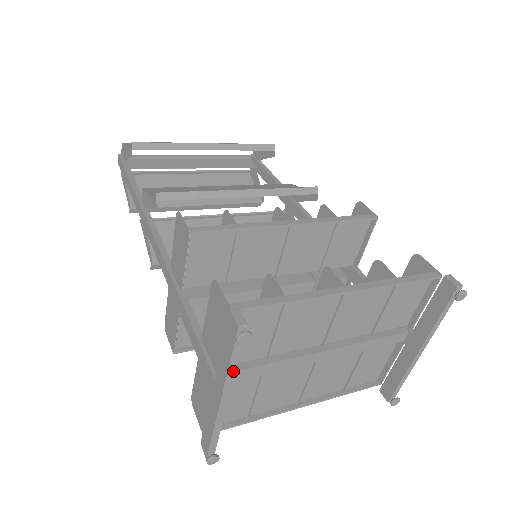
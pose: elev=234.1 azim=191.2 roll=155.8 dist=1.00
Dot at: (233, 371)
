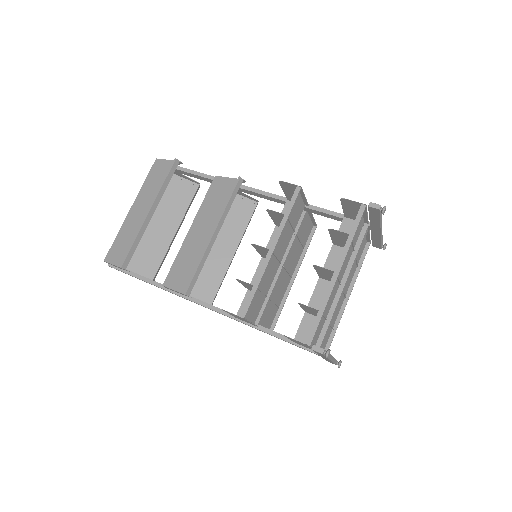
Dot at: occluded
